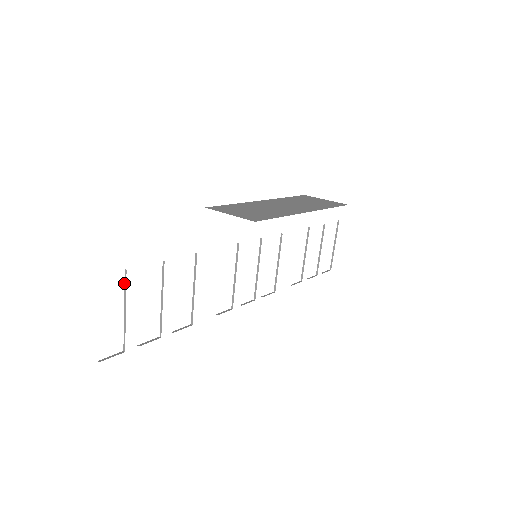
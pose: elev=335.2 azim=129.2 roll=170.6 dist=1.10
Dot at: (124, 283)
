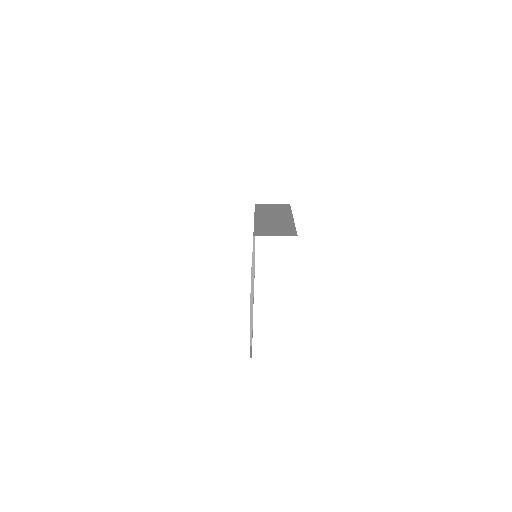
Dot at: (250, 302)
